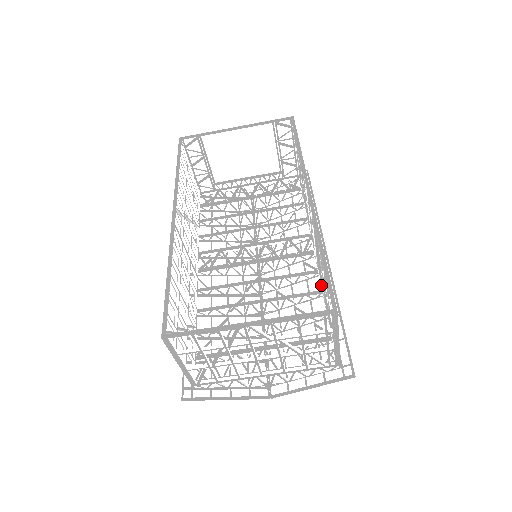
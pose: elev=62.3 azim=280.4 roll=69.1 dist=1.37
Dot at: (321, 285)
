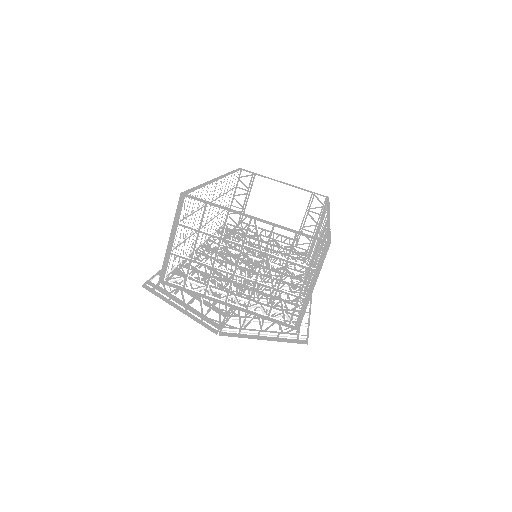
Dot at: (303, 289)
